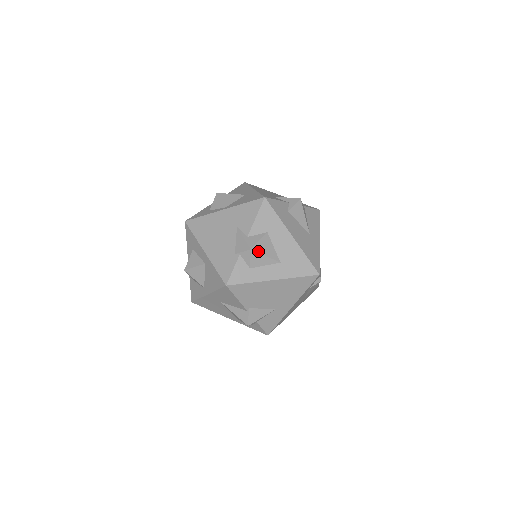
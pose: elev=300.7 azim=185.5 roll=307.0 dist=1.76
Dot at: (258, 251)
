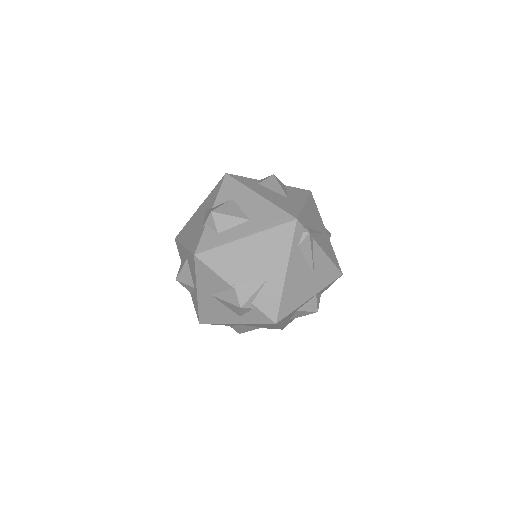
Dot at: (220, 212)
